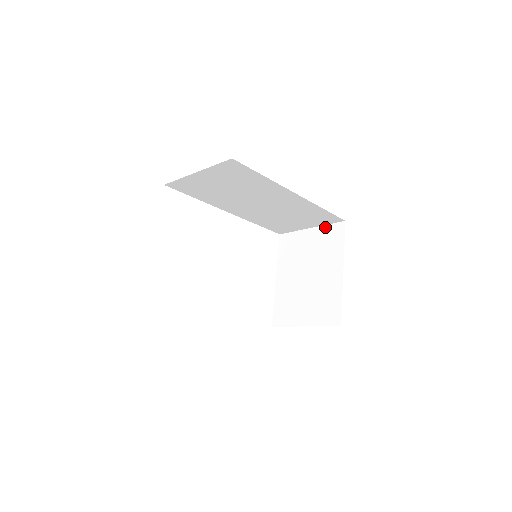
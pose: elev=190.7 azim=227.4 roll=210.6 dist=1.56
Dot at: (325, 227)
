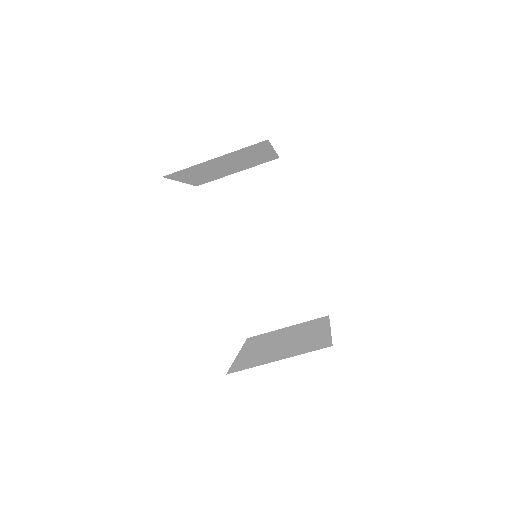
Dot at: (305, 322)
